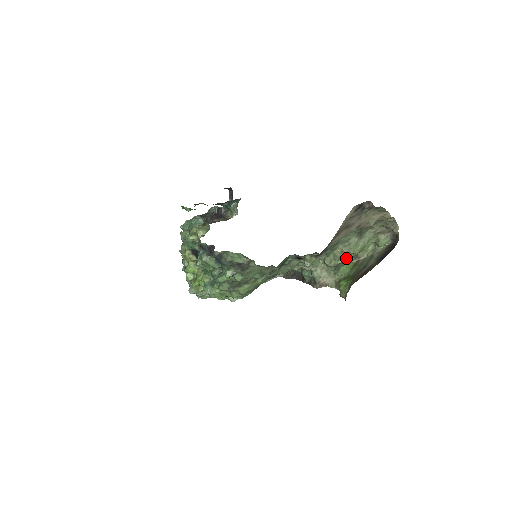
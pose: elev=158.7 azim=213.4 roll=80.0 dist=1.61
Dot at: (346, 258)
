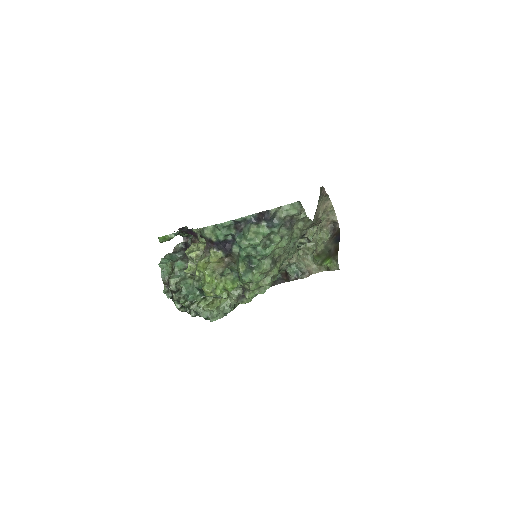
Dot at: occluded
